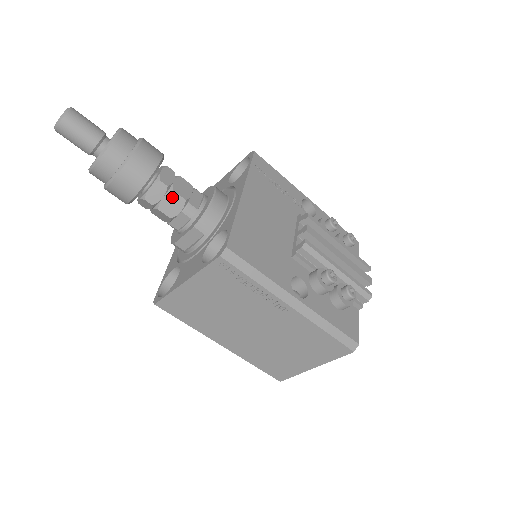
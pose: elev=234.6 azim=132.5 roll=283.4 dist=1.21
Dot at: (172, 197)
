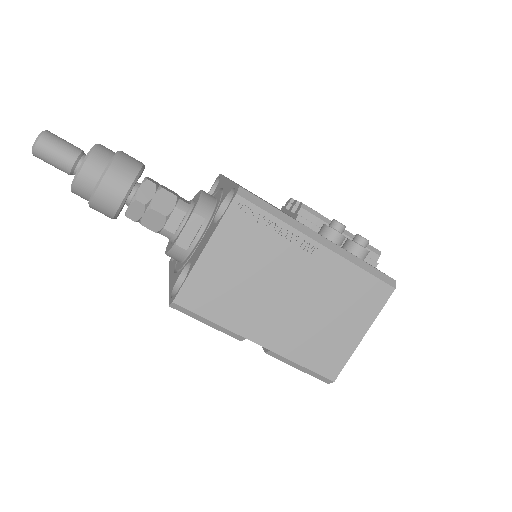
Dot at: (163, 195)
